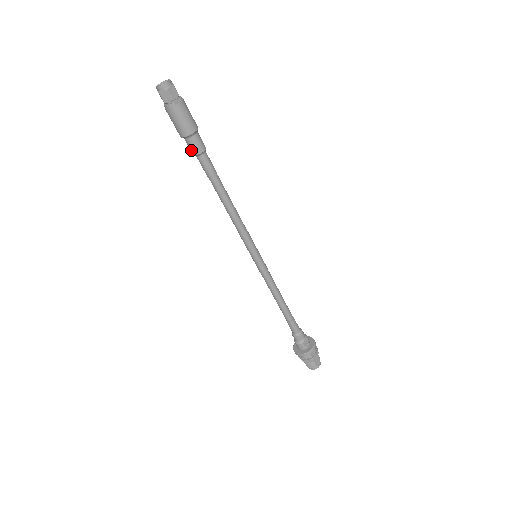
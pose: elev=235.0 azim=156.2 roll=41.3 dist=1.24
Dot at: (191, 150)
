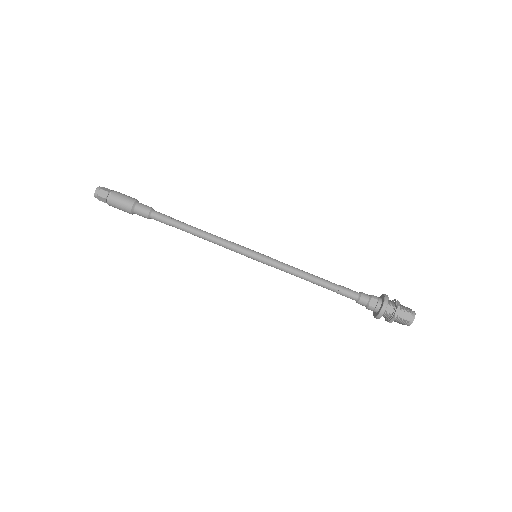
Dot at: (144, 217)
